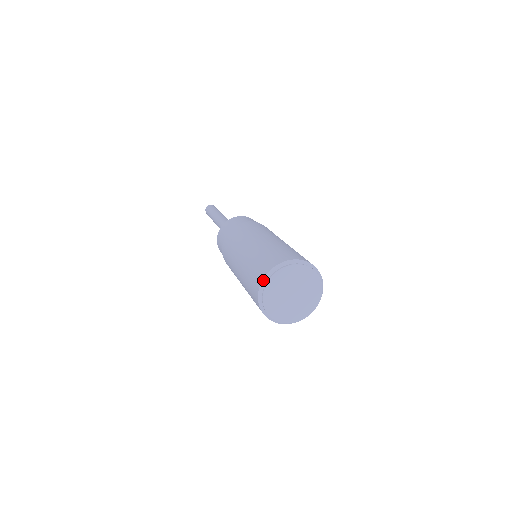
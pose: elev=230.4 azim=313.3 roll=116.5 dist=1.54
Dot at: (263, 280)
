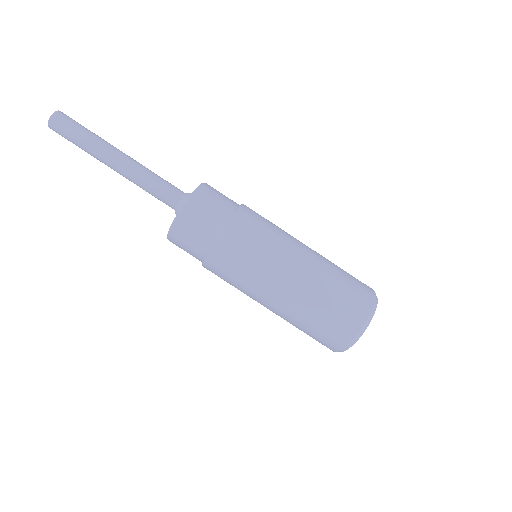
Dot at: (367, 321)
